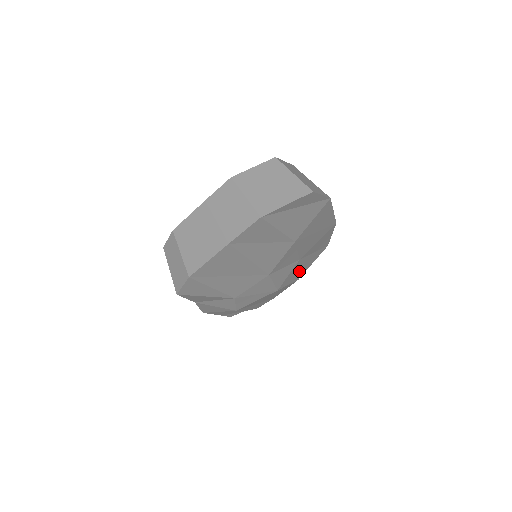
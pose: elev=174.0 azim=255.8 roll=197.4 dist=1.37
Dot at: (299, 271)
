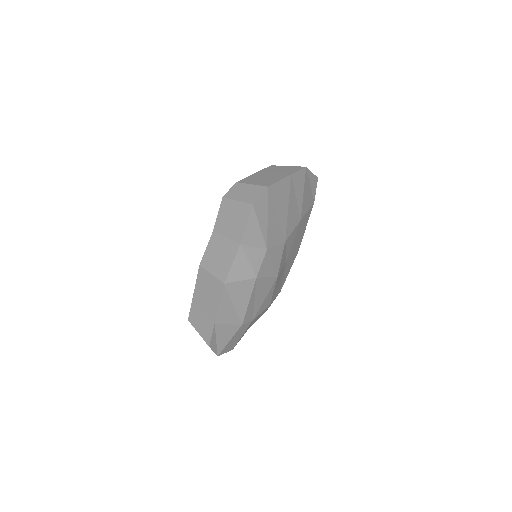
Dot at: (277, 287)
